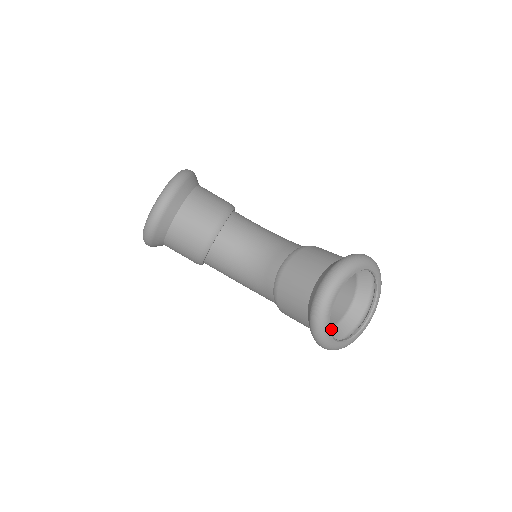
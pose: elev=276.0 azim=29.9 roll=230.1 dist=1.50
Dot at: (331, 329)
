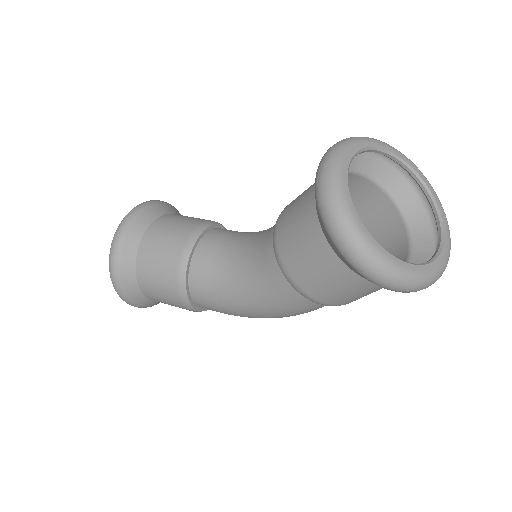
Dot at: occluded
